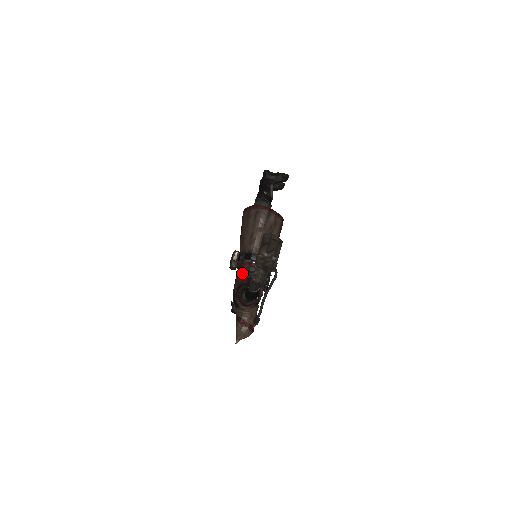
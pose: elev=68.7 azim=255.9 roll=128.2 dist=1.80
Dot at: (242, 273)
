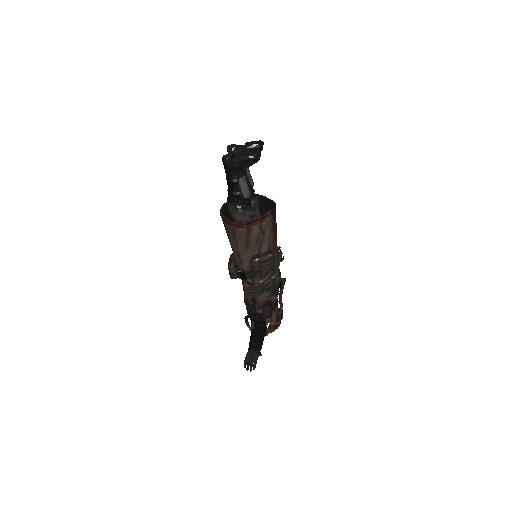
Dot at: (245, 290)
